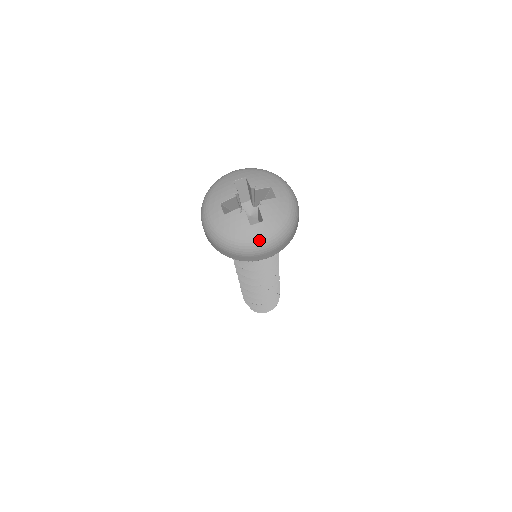
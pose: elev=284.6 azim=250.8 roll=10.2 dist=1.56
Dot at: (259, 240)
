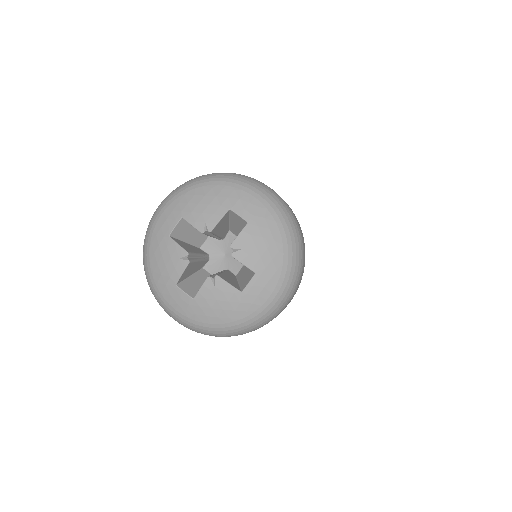
Dot at: (268, 302)
